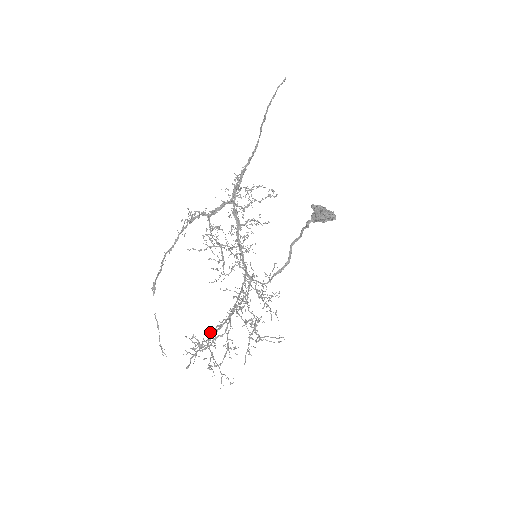
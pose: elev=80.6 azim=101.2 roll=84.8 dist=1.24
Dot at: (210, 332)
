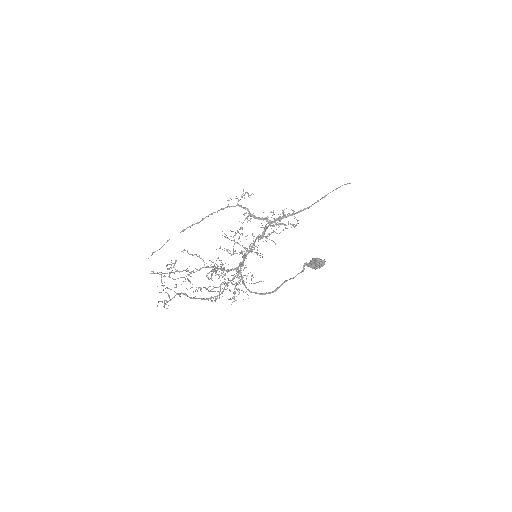
Dot at: (184, 293)
